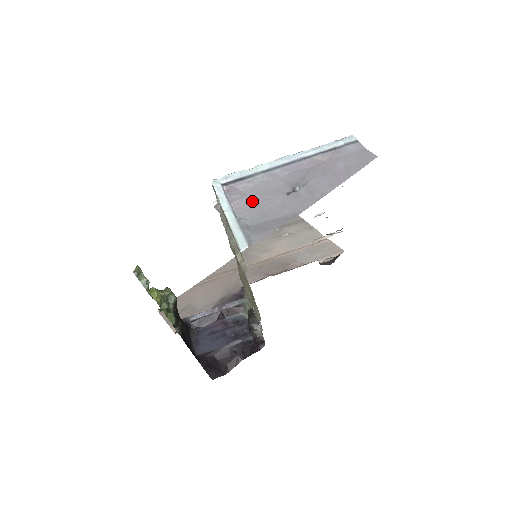
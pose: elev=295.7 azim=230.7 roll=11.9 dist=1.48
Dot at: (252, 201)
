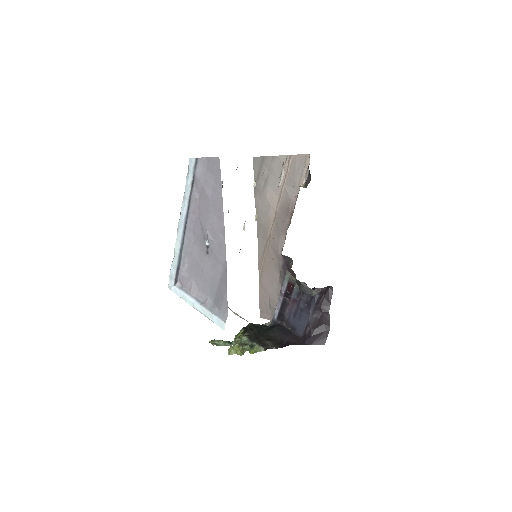
Dot at: (198, 279)
